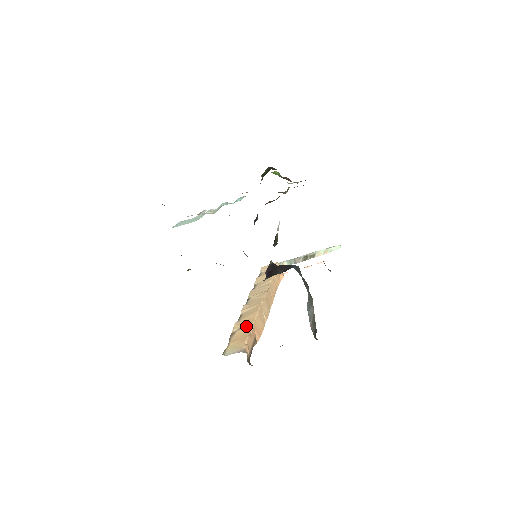
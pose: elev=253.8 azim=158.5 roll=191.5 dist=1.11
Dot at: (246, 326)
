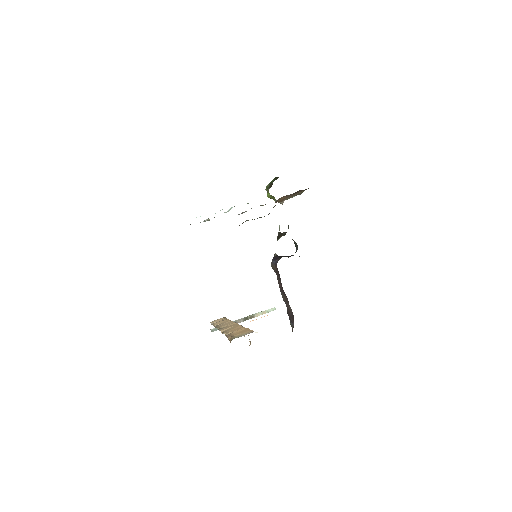
Dot at: (239, 329)
